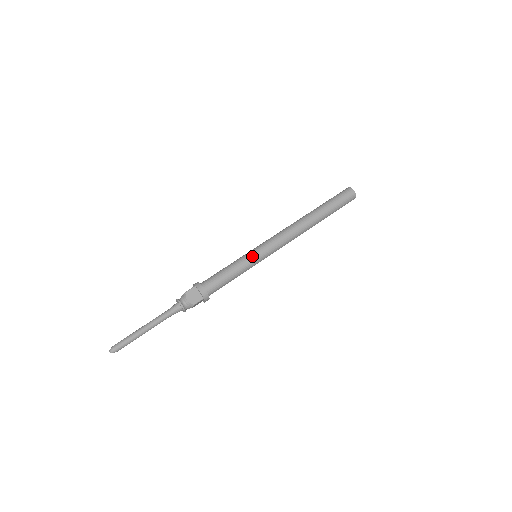
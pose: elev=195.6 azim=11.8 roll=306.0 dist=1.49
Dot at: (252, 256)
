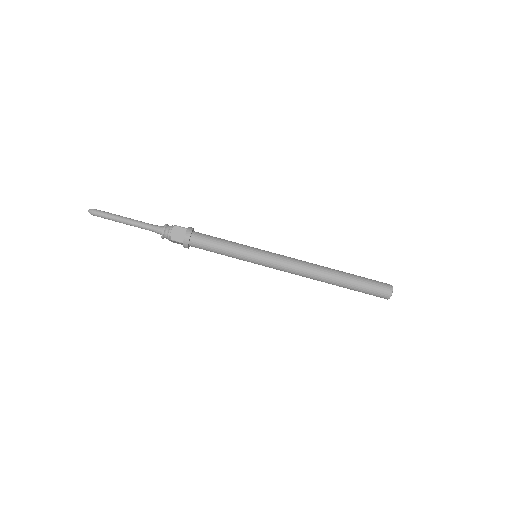
Dot at: (251, 252)
